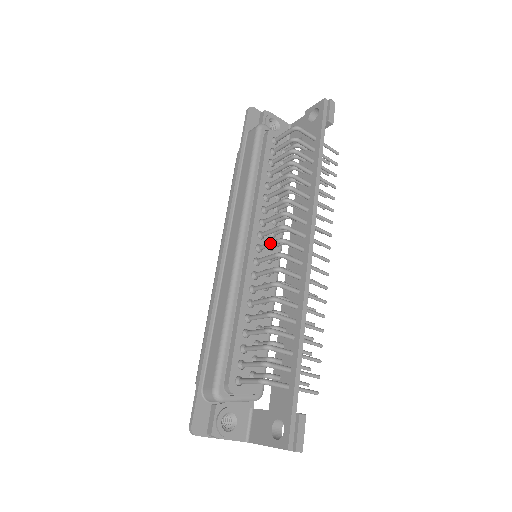
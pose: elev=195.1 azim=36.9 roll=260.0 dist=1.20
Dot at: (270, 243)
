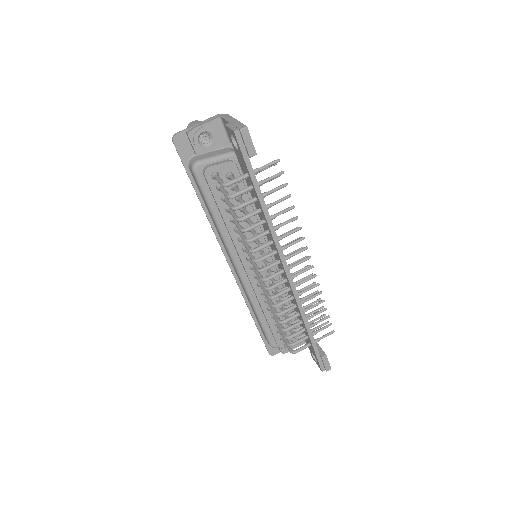
Dot at: occluded
